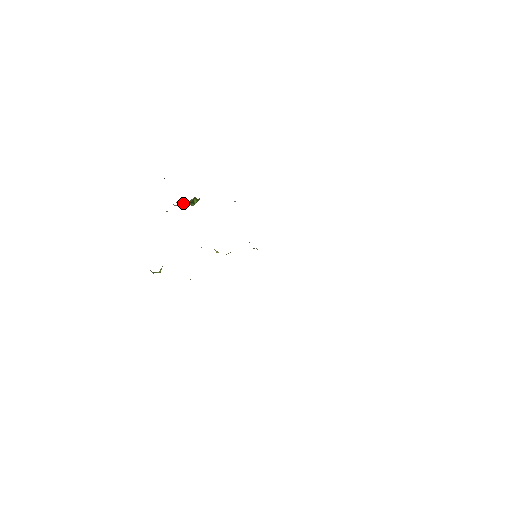
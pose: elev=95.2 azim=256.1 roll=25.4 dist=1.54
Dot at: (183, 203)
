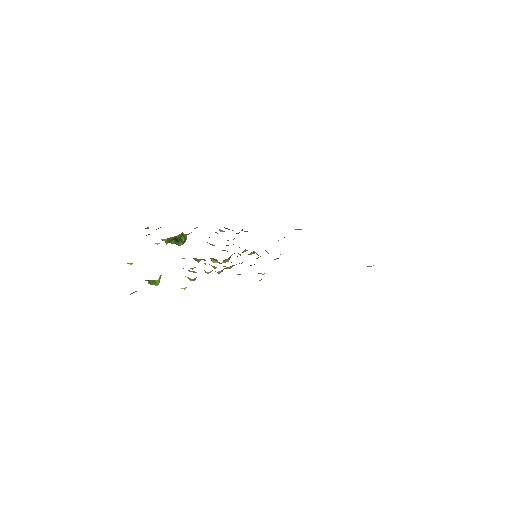
Dot at: (171, 241)
